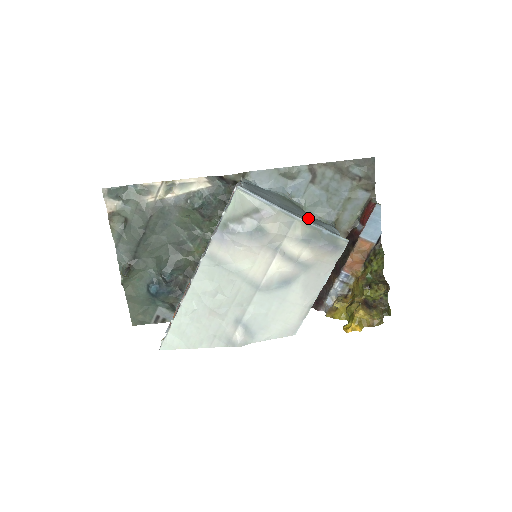
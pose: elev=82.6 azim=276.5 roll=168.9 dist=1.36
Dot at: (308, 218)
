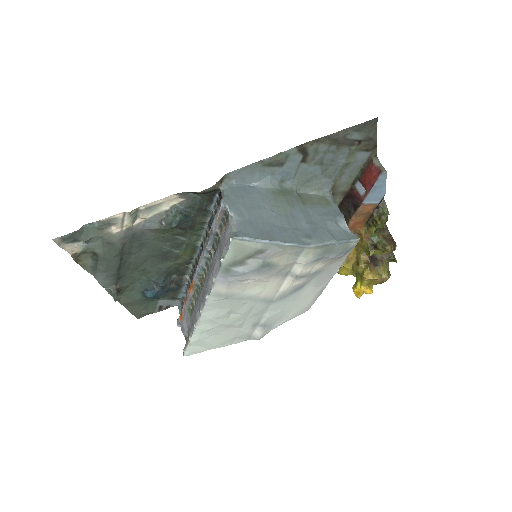
Dot at: (313, 226)
